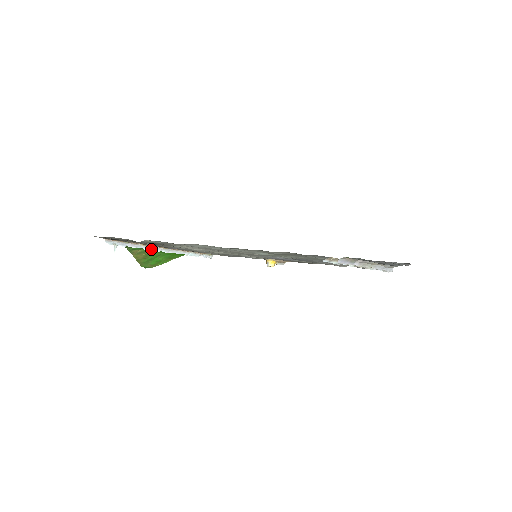
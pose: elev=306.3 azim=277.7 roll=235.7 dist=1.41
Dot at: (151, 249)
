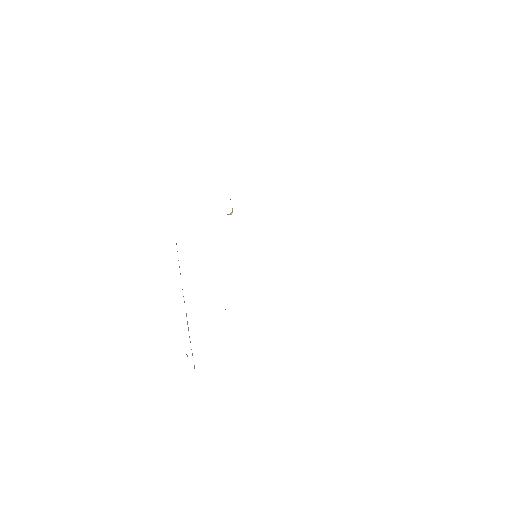
Dot at: (187, 322)
